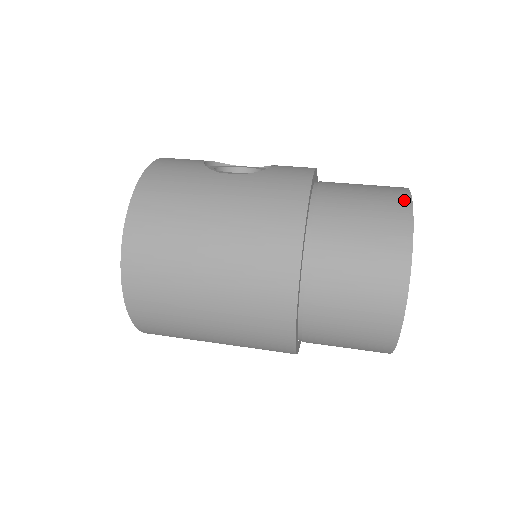
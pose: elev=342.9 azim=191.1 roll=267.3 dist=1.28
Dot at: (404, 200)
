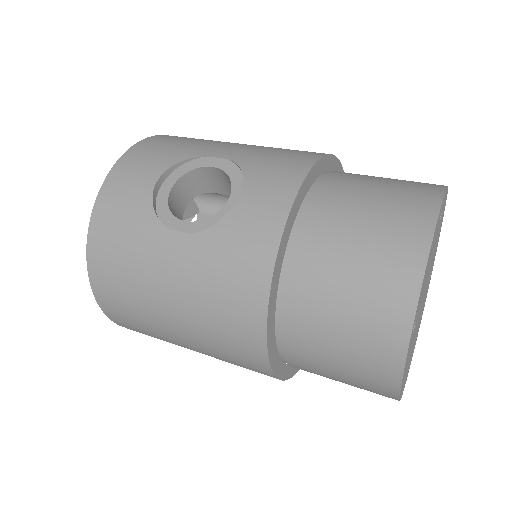
Dot at: (409, 286)
